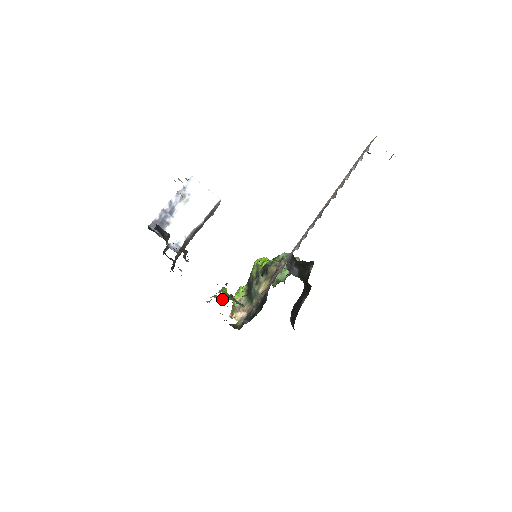
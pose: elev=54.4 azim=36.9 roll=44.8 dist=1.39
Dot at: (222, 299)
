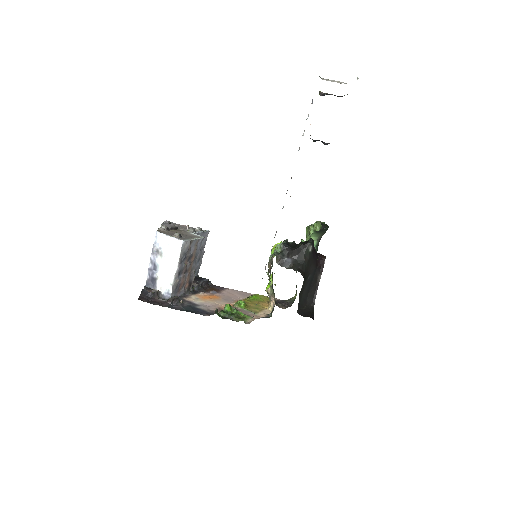
Dot at: (242, 304)
